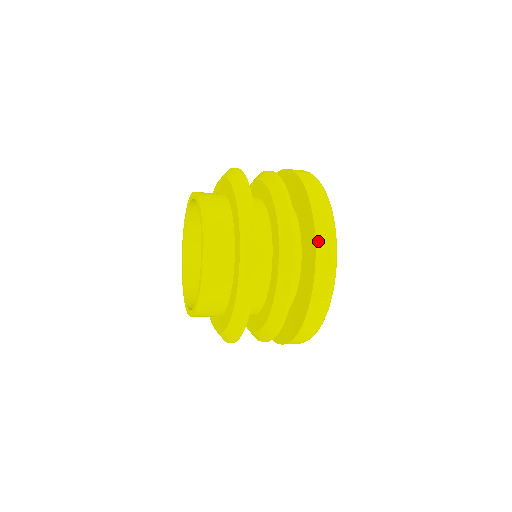
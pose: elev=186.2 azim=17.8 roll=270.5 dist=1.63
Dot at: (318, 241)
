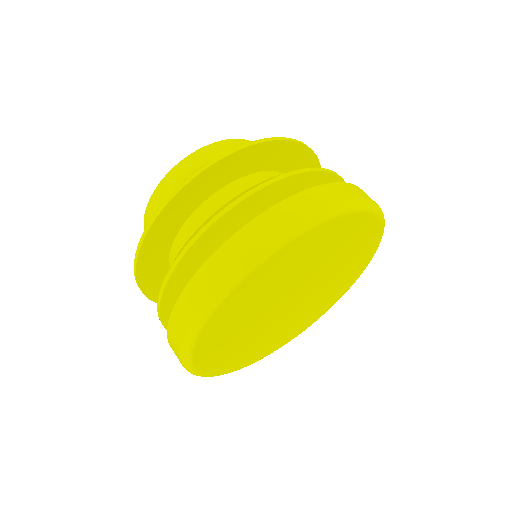
Dot at: (276, 209)
